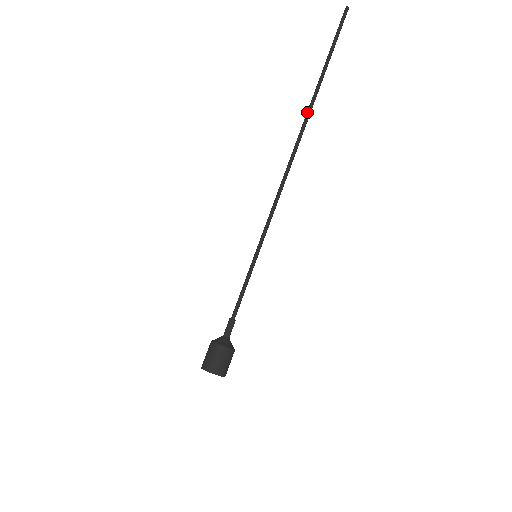
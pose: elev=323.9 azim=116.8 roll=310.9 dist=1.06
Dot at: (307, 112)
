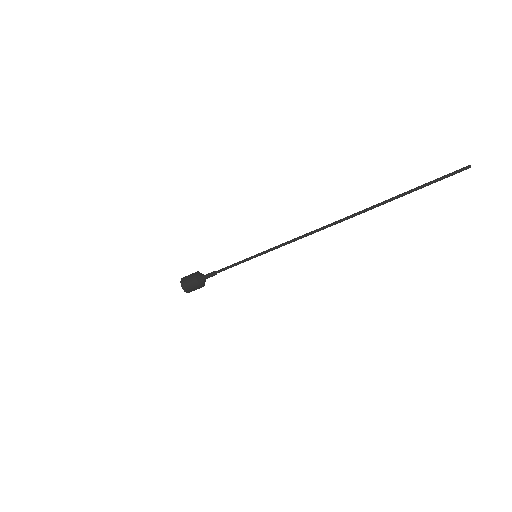
Dot at: (365, 209)
